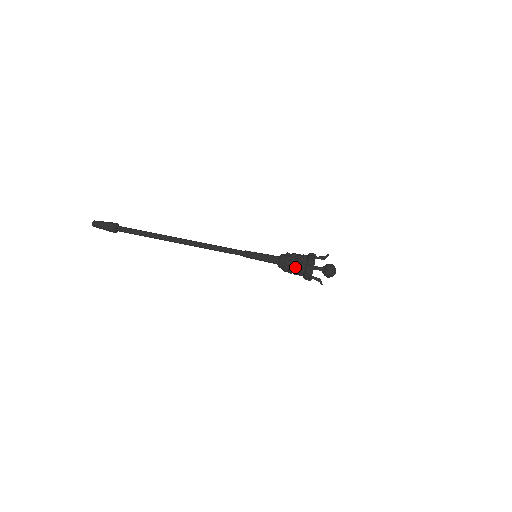
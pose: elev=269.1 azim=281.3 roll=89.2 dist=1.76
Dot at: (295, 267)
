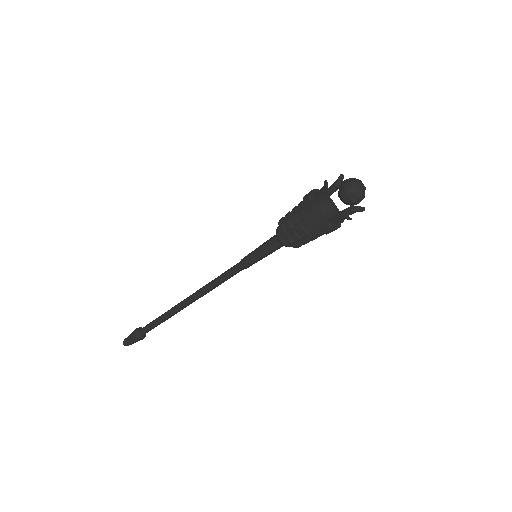
Dot at: (307, 239)
